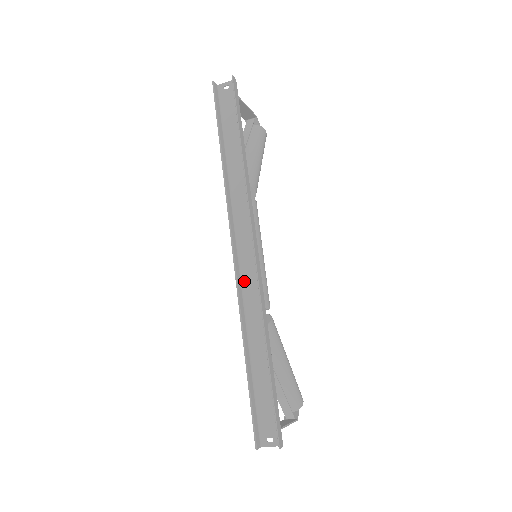
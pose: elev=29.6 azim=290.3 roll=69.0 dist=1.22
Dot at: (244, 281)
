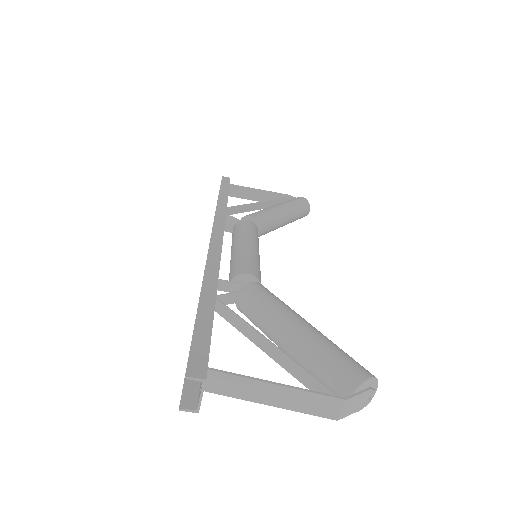
Dot at: occluded
